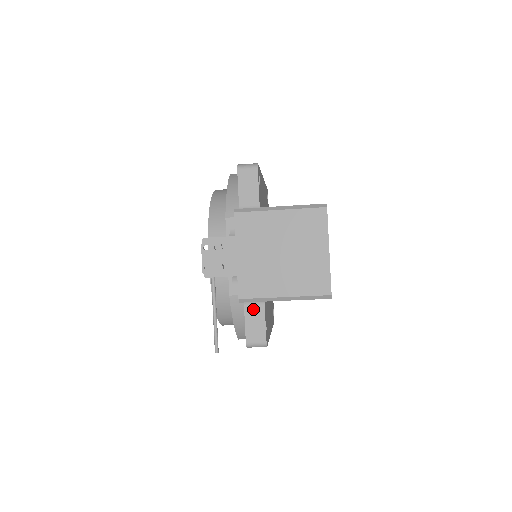
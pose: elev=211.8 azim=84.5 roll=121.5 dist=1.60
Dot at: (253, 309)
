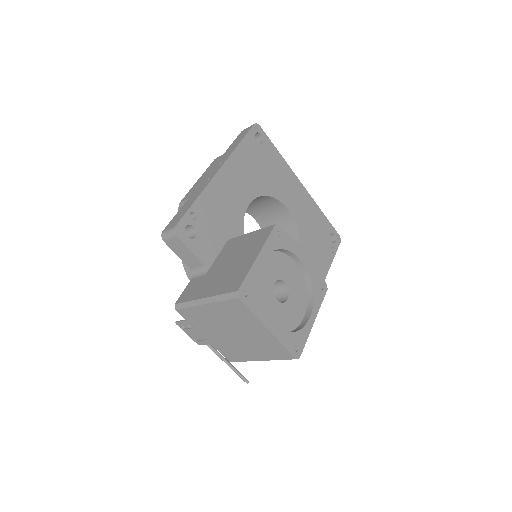
Dot at: occluded
